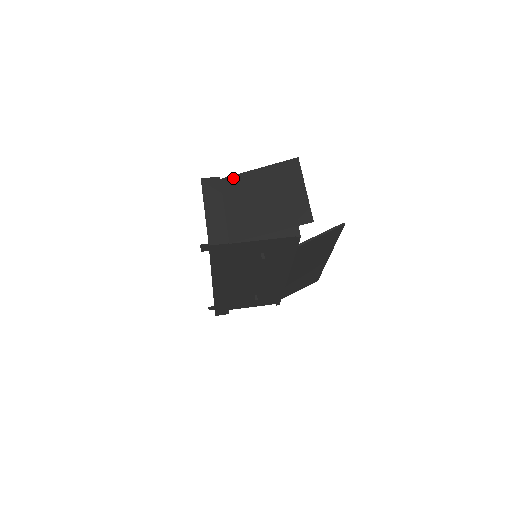
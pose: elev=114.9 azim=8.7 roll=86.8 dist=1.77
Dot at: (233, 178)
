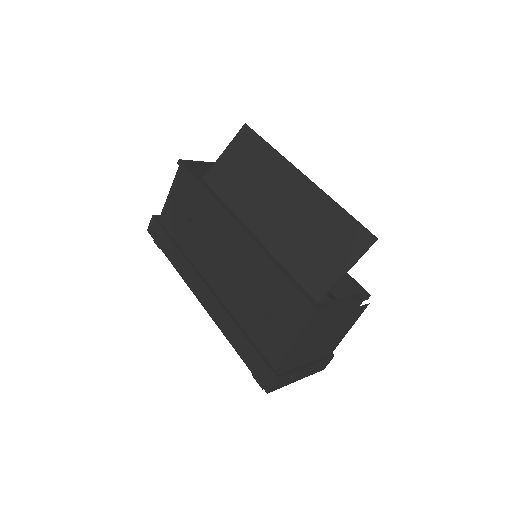
Dot at: occluded
